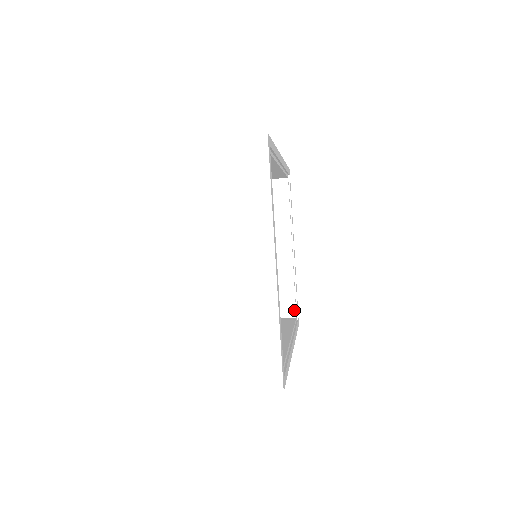
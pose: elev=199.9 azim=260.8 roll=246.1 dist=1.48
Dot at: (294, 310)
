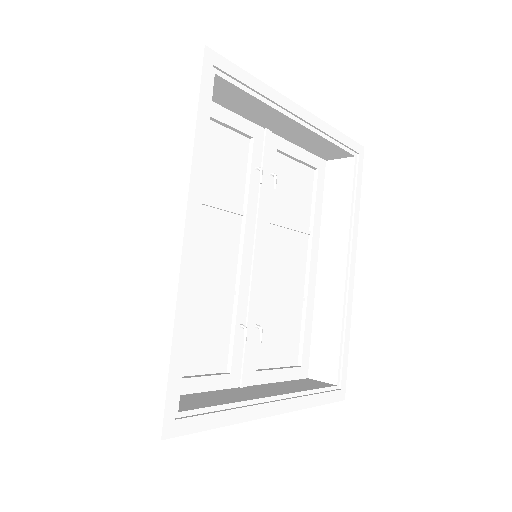
Dot at: (347, 154)
